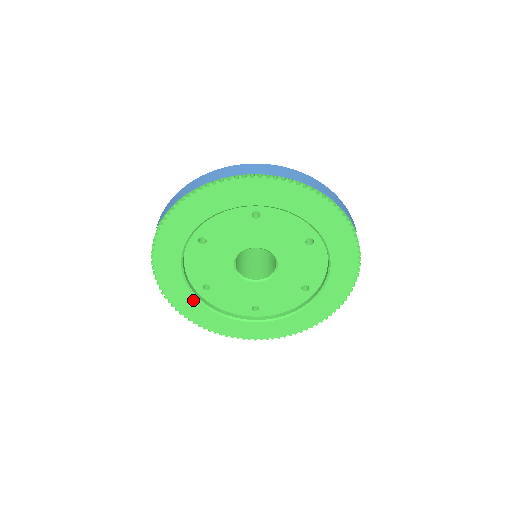
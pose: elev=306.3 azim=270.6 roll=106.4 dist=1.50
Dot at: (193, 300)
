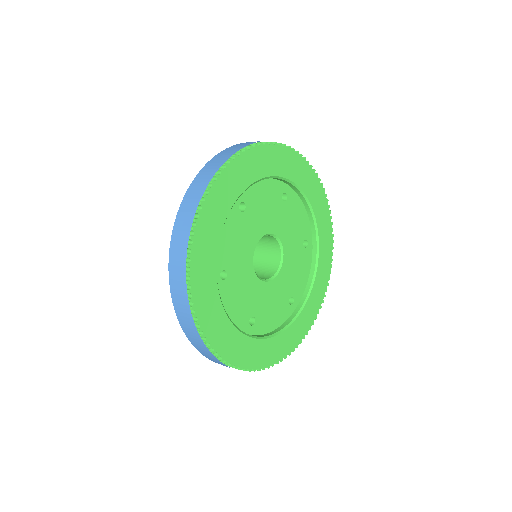
Dot at: (255, 343)
